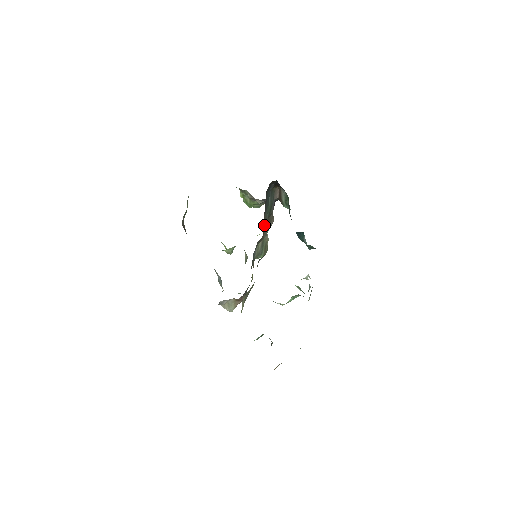
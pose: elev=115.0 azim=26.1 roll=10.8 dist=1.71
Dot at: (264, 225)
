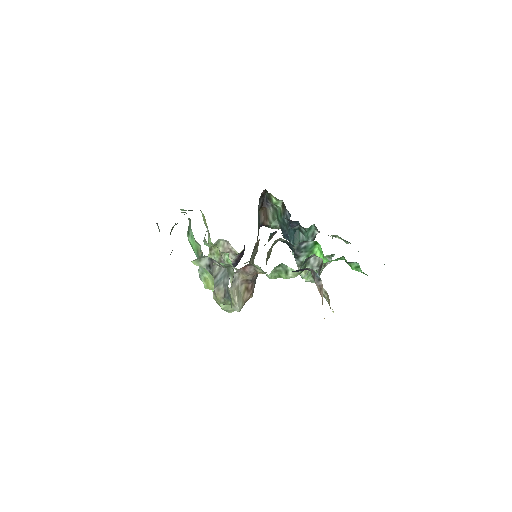
Dot at: occluded
